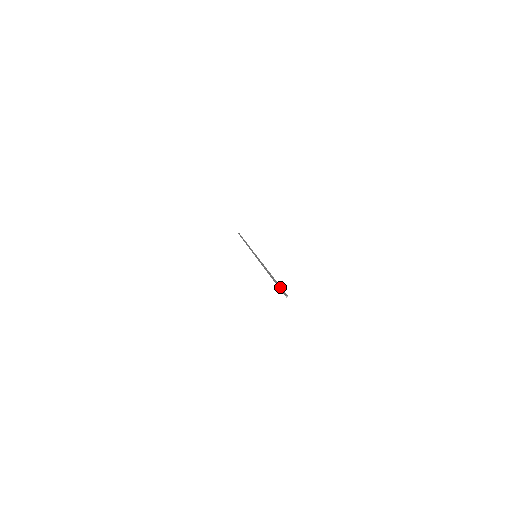
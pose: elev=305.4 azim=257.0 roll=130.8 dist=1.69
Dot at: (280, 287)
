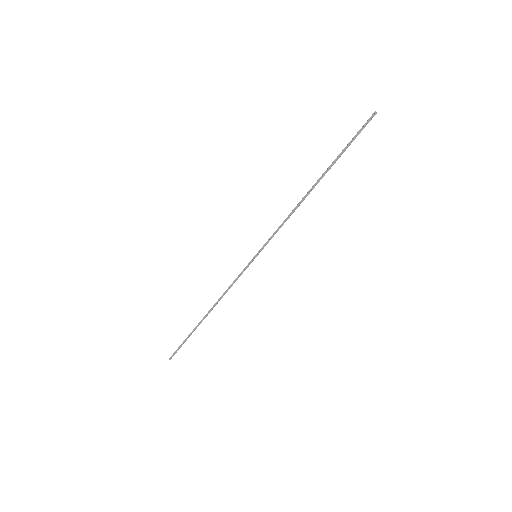
Dot at: (352, 138)
